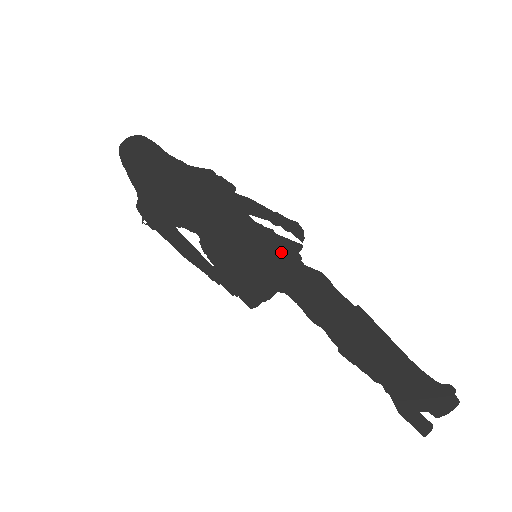
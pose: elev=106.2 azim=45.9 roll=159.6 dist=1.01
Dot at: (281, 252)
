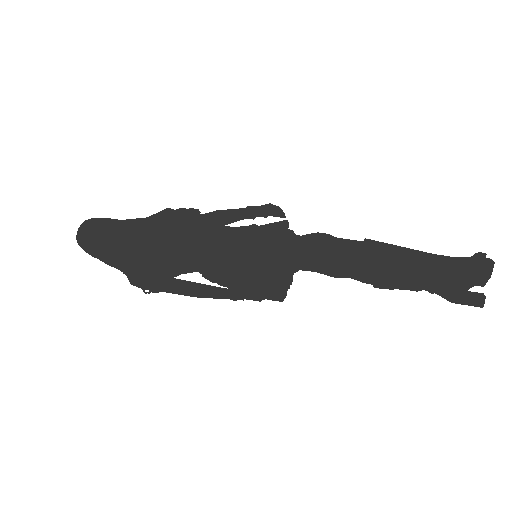
Dot at: (274, 238)
